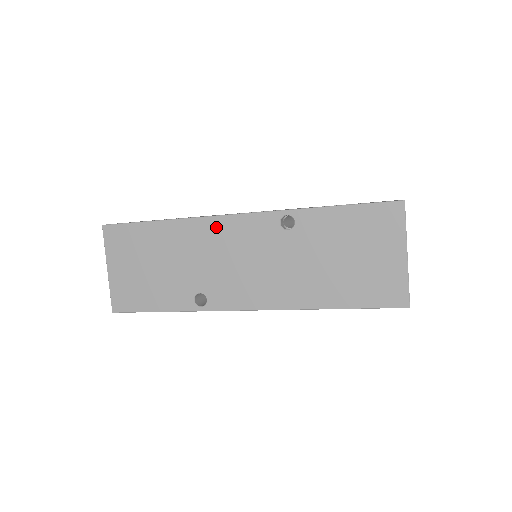
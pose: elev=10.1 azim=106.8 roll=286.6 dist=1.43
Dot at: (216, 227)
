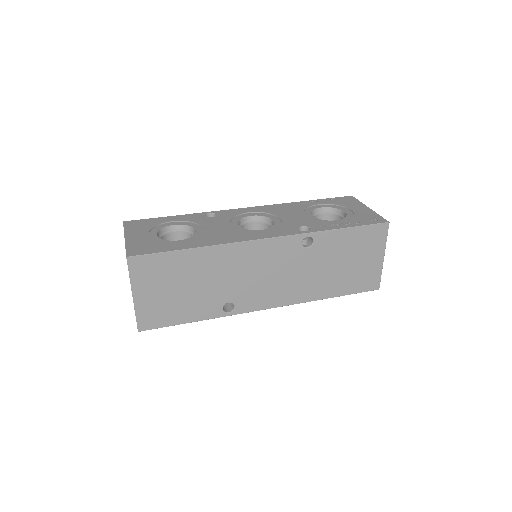
Dot at: (248, 250)
